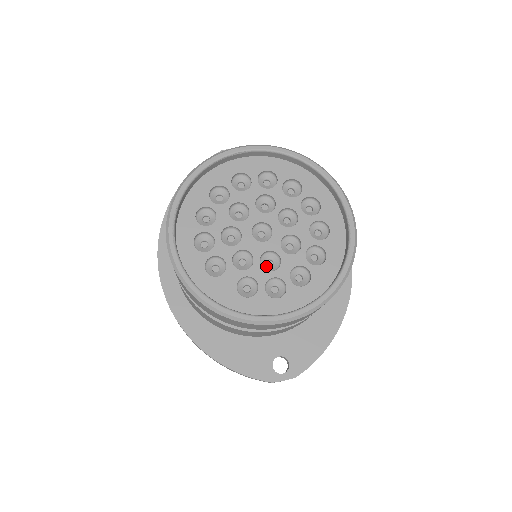
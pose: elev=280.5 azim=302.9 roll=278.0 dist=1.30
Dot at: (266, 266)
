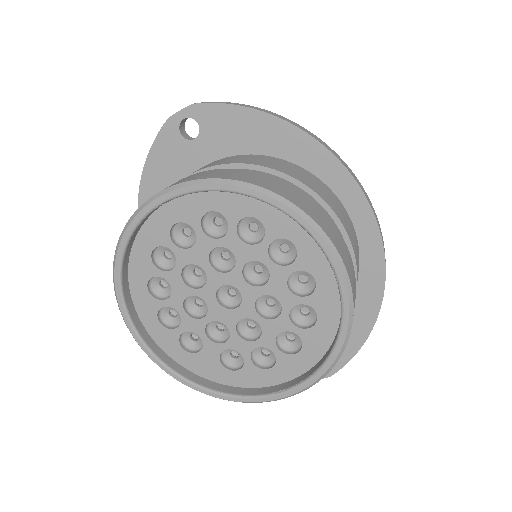
Dot at: (248, 330)
